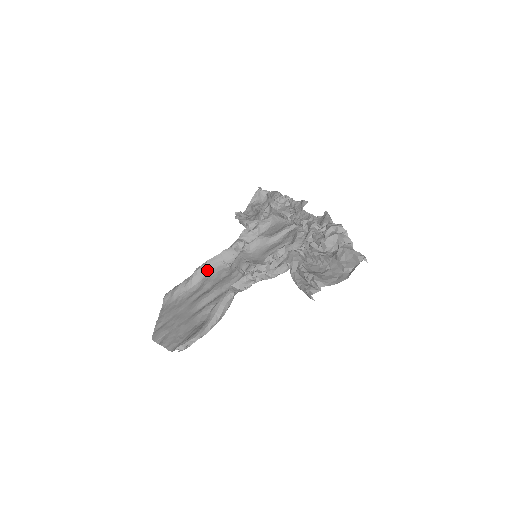
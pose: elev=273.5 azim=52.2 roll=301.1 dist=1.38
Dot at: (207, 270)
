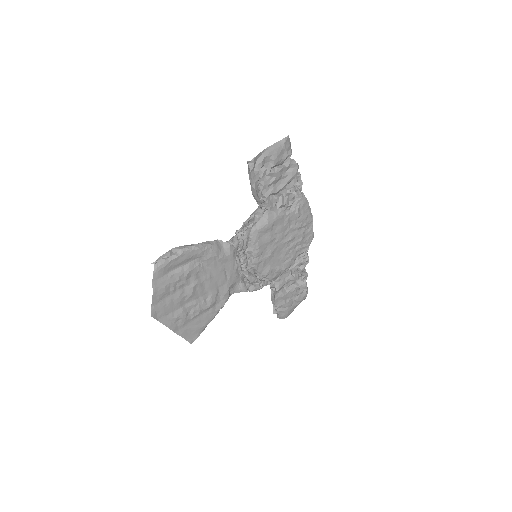
Dot at: occluded
